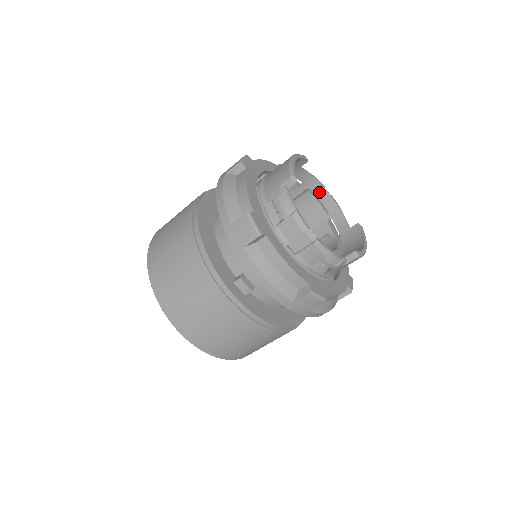
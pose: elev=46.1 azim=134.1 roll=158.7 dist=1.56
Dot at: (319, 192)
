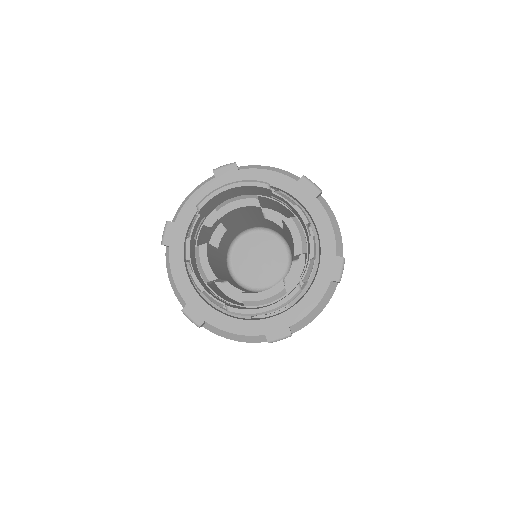
Dot at: occluded
